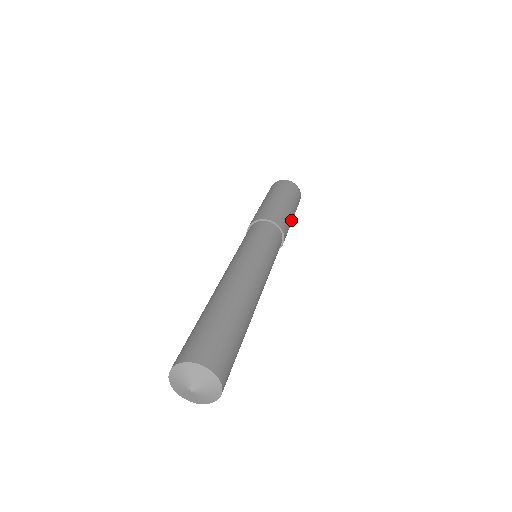
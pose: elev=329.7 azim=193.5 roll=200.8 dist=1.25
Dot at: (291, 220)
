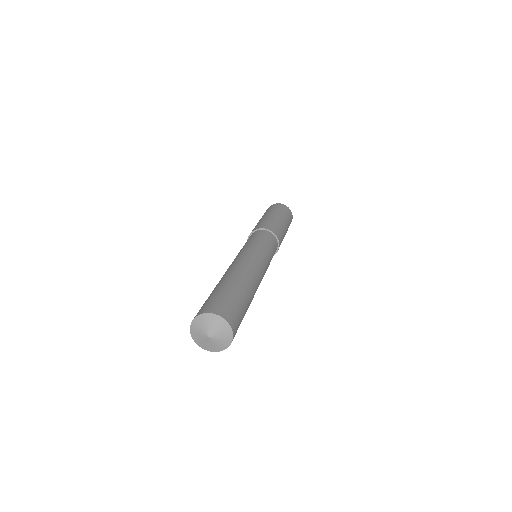
Dot at: occluded
